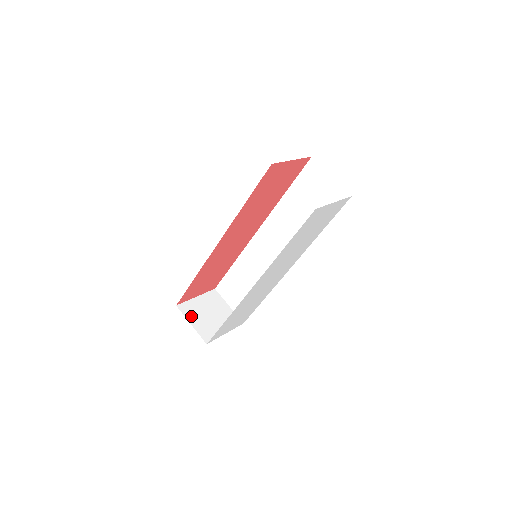
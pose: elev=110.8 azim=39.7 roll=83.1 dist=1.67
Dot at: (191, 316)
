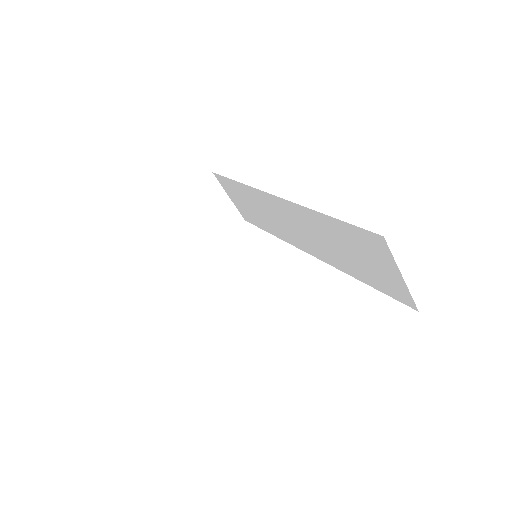
Dot at: (173, 231)
